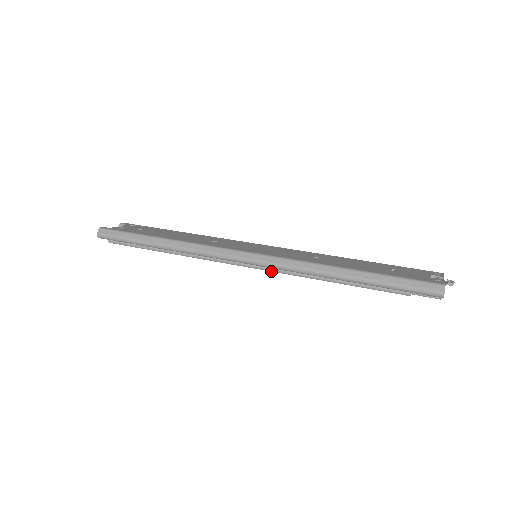
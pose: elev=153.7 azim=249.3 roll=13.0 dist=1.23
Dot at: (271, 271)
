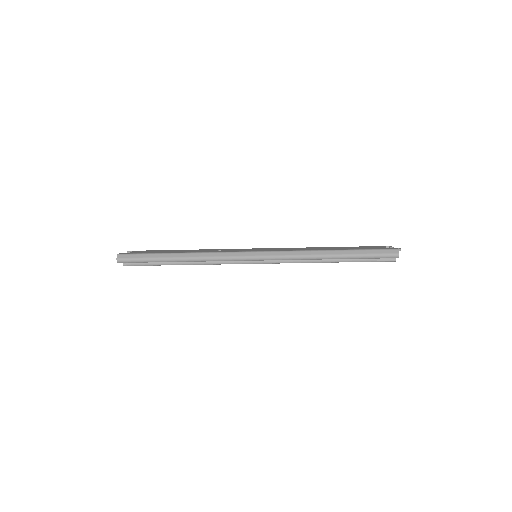
Dot at: occluded
